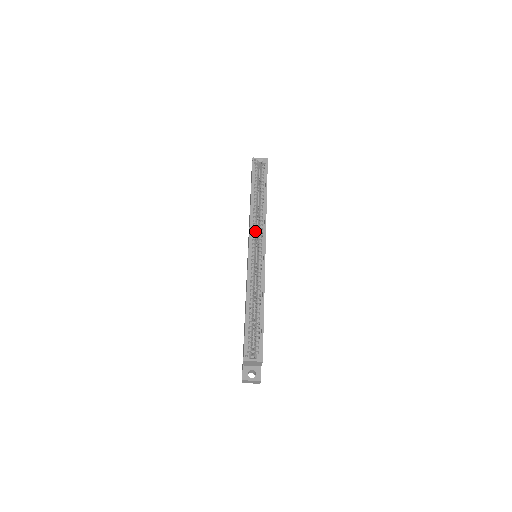
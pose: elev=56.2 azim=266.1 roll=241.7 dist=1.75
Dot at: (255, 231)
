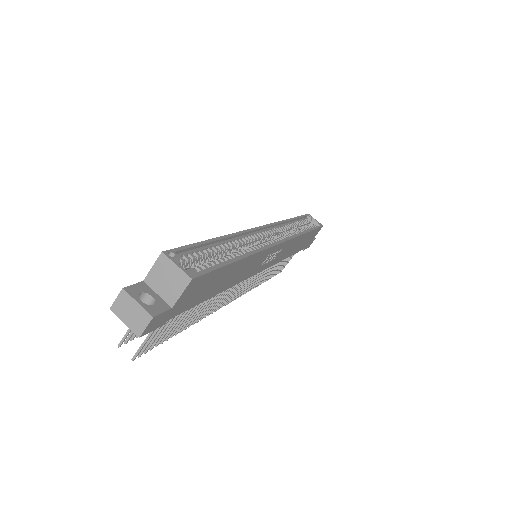
Dot at: (277, 231)
